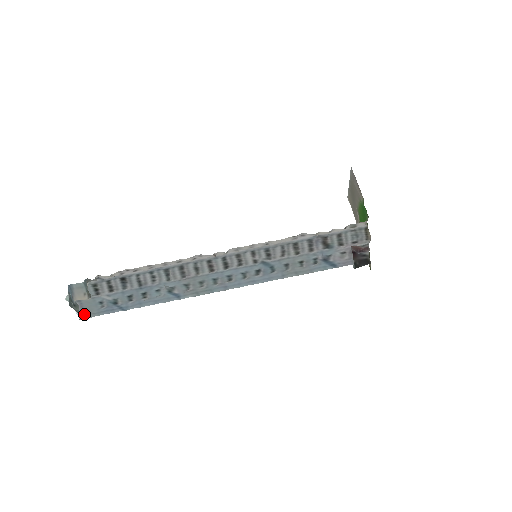
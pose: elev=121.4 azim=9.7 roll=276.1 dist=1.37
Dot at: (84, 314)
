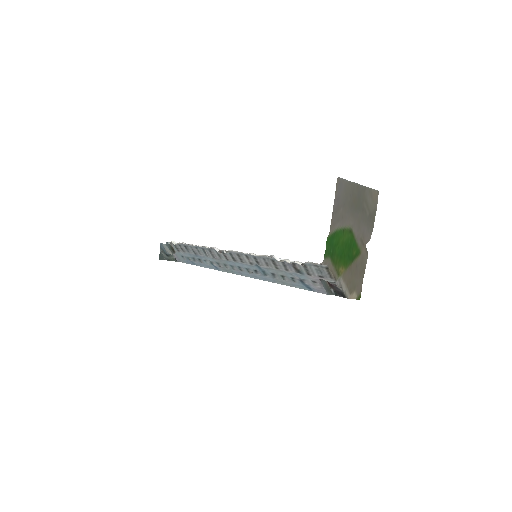
Dot at: (179, 259)
